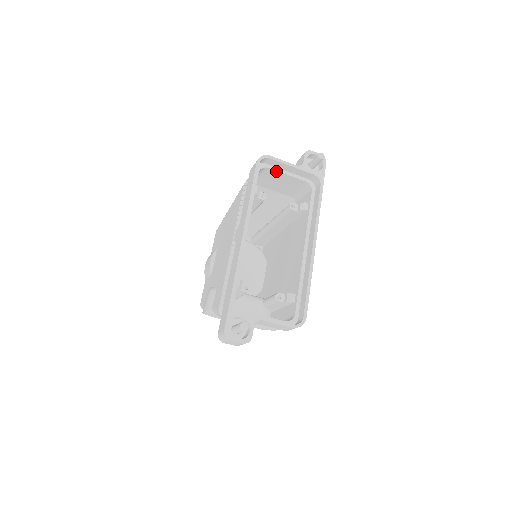
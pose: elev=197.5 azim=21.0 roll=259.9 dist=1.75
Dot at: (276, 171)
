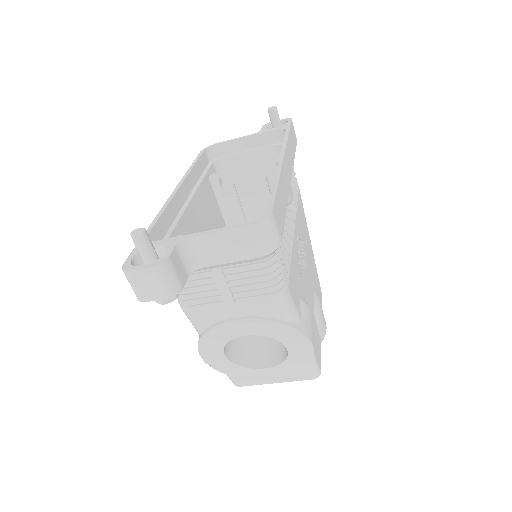
Dot at: (235, 156)
